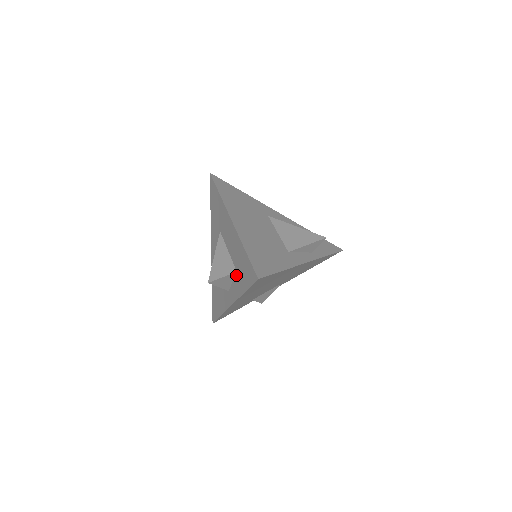
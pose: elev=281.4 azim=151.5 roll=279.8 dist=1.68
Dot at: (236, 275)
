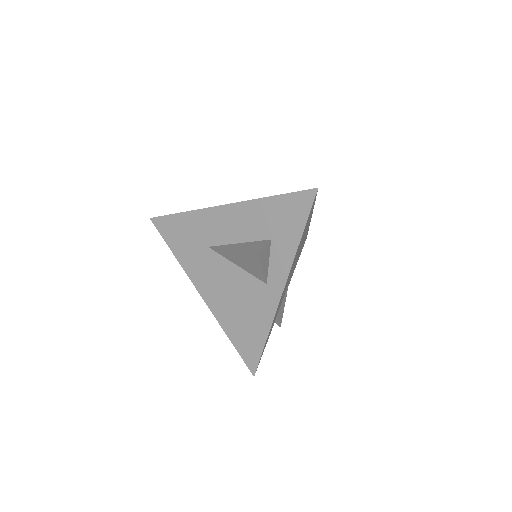
Dot at: (272, 244)
